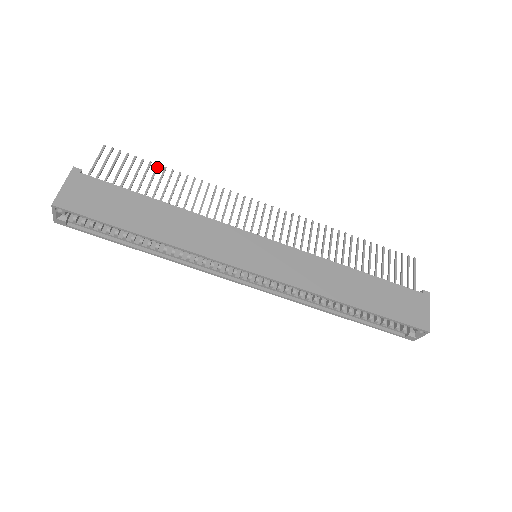
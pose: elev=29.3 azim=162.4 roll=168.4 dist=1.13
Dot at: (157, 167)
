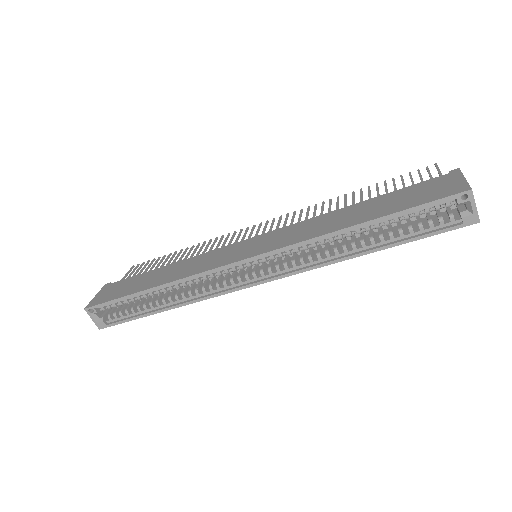
Dot at: (169, 255)
